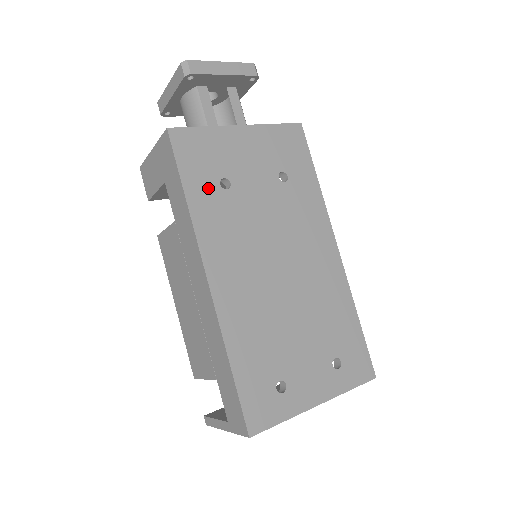
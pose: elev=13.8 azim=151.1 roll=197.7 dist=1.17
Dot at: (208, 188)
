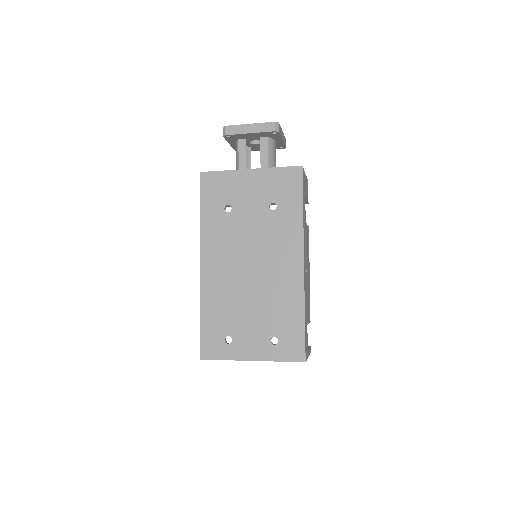
Dot at: (216, 210)
